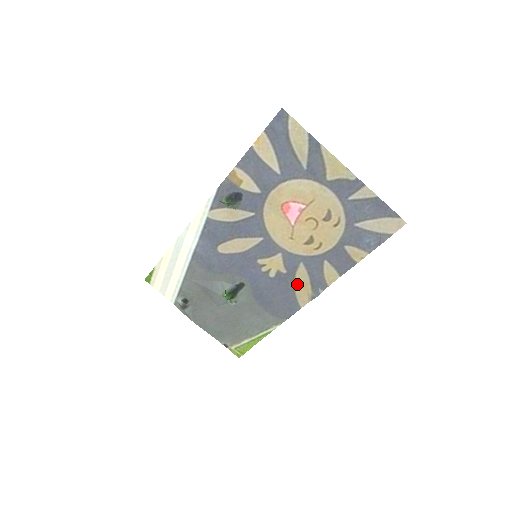
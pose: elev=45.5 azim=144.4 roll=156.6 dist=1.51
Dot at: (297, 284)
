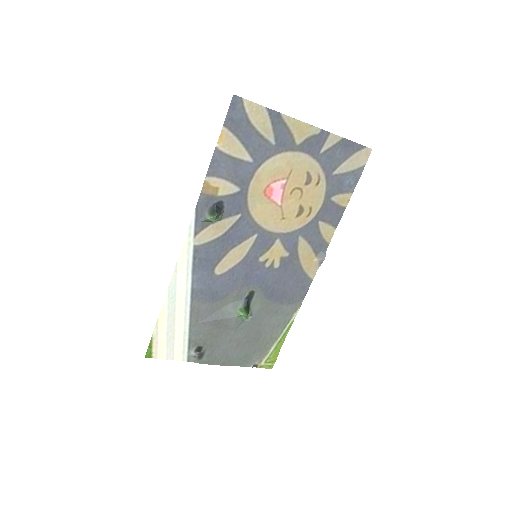
Dot at: (302, 259)
